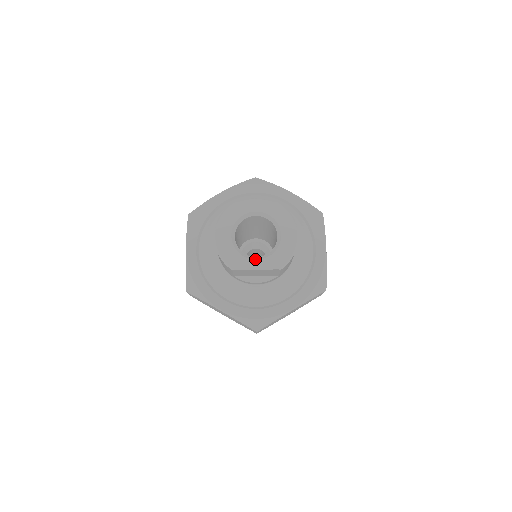
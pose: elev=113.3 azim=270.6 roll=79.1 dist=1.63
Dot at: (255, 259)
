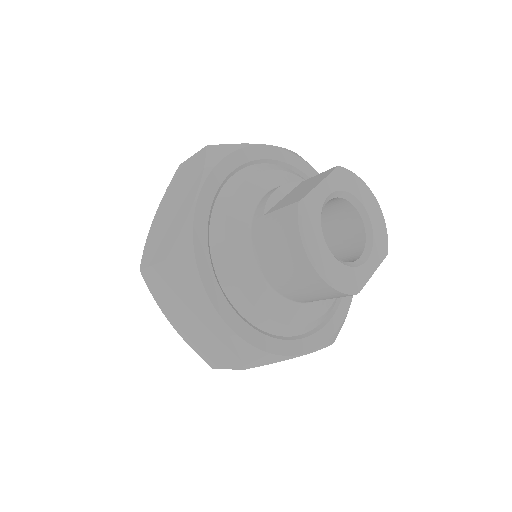
Dot at: (366, 260)
